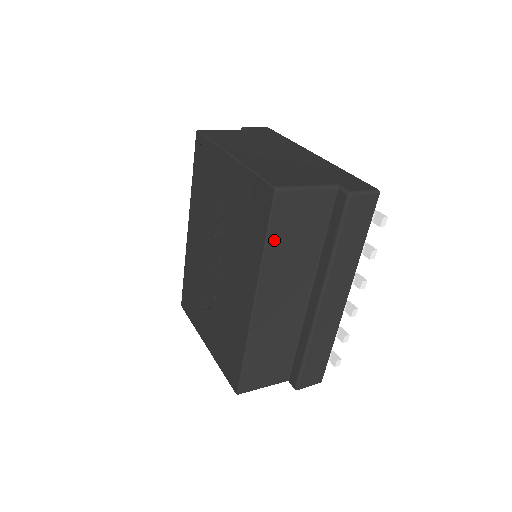
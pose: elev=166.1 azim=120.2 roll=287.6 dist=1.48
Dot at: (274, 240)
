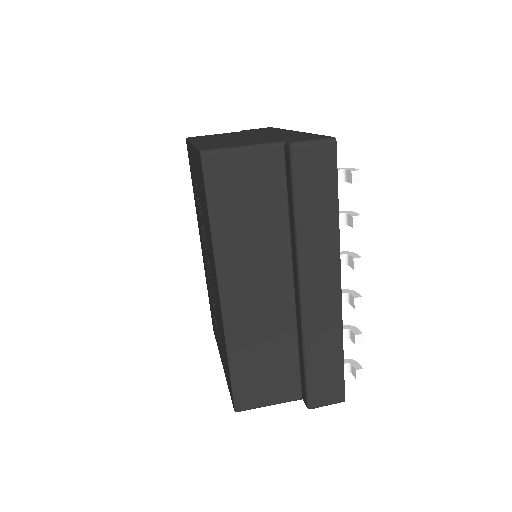
Dot at: (219, 213)
